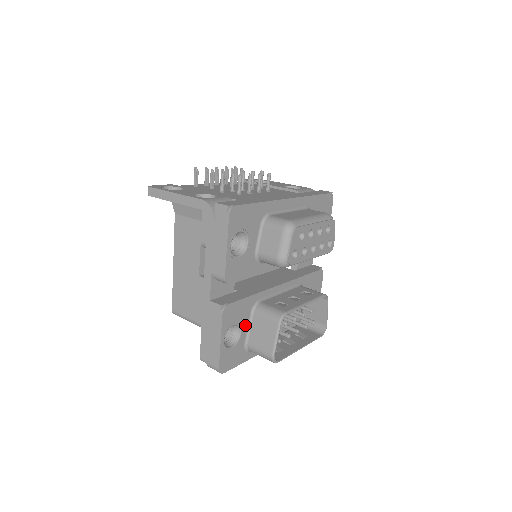
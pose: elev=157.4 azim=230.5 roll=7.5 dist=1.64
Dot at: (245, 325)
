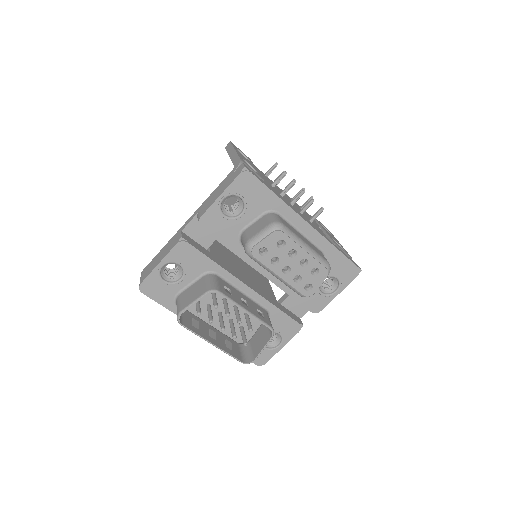
Dot at: (190, 278)
